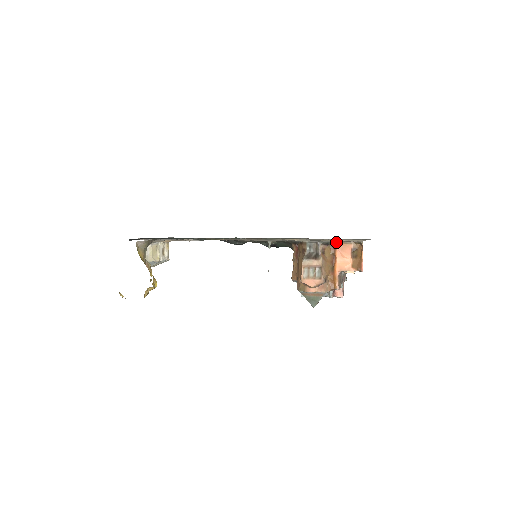
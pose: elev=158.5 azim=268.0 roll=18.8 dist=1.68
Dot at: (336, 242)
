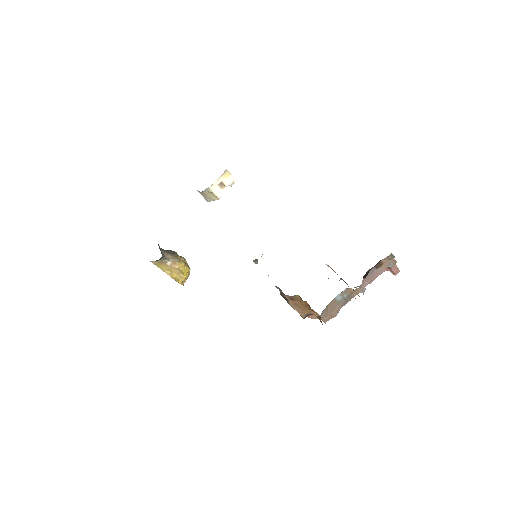
Dot at: occluded
